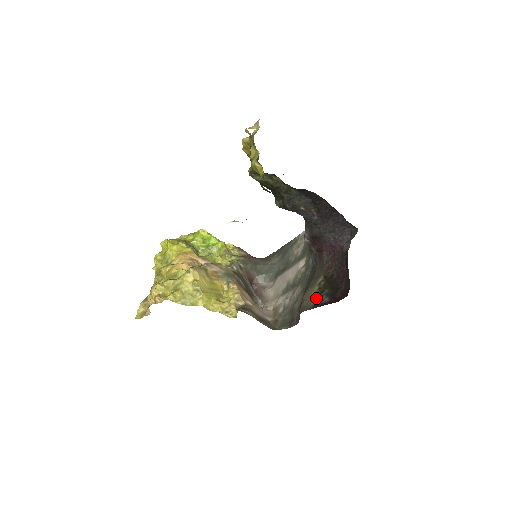
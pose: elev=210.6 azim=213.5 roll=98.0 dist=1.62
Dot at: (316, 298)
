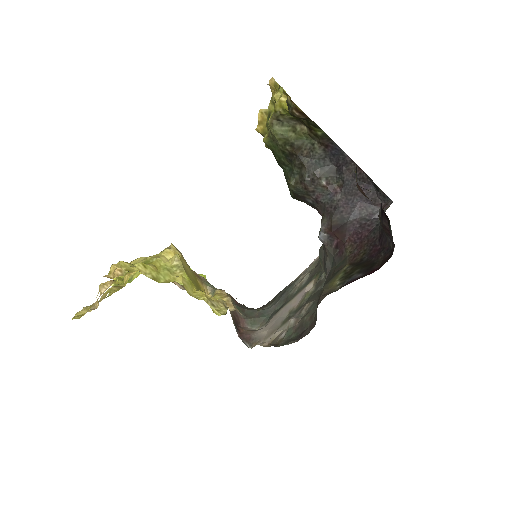
Dot at: (343, 280)
